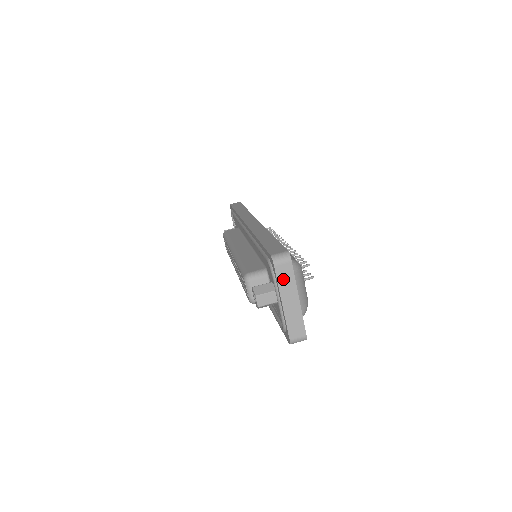
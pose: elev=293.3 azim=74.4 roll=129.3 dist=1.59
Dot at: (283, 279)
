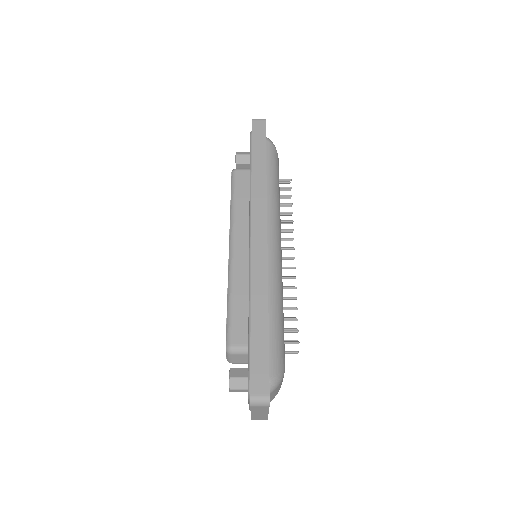
Dot at: (257, 409)
